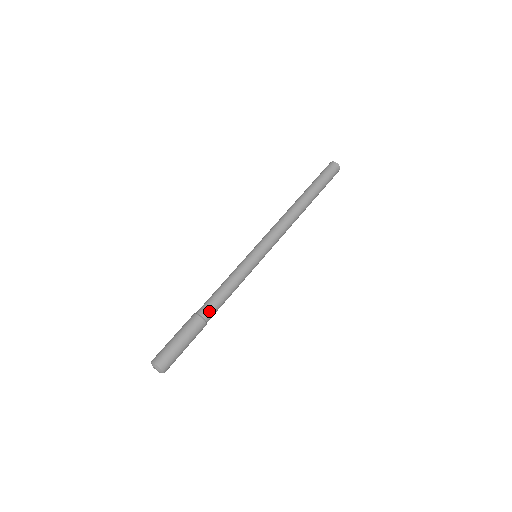
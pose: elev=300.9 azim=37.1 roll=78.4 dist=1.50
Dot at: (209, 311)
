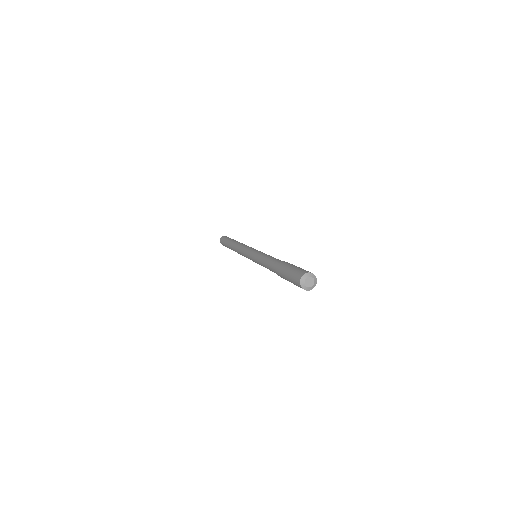
Dot at: (280, 261)
